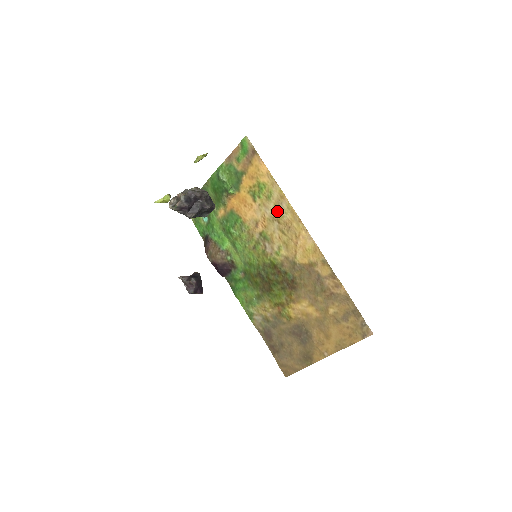
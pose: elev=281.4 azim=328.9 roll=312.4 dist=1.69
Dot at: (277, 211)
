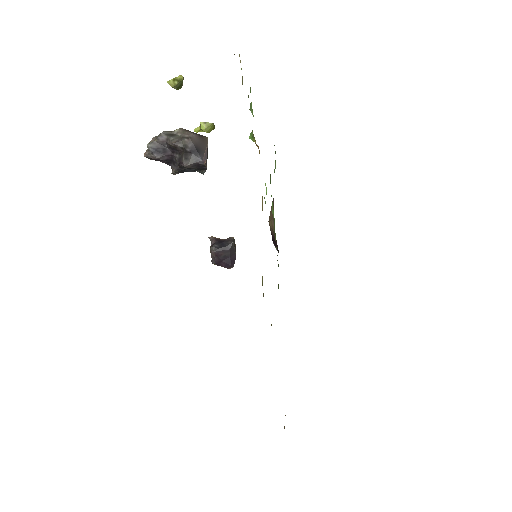
Dot at: occluded
